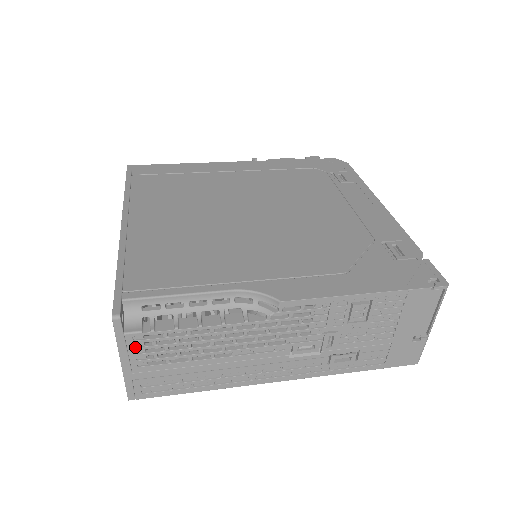
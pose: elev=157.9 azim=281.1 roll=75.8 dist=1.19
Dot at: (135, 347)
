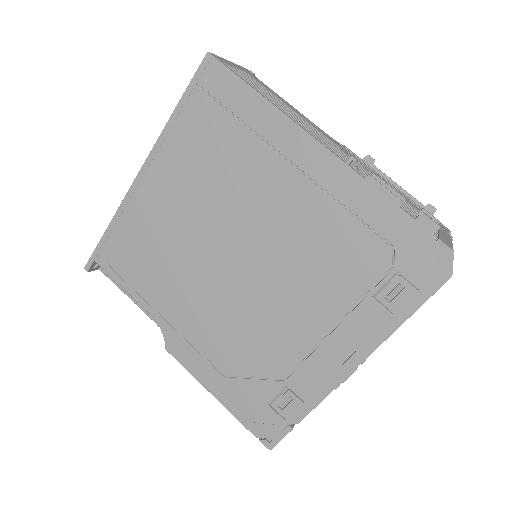
Dot at: occluded
